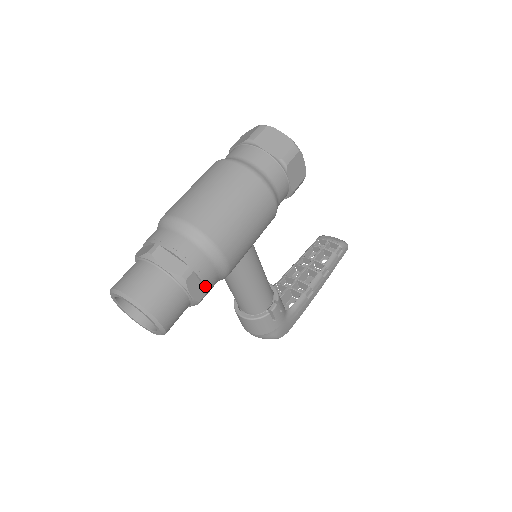
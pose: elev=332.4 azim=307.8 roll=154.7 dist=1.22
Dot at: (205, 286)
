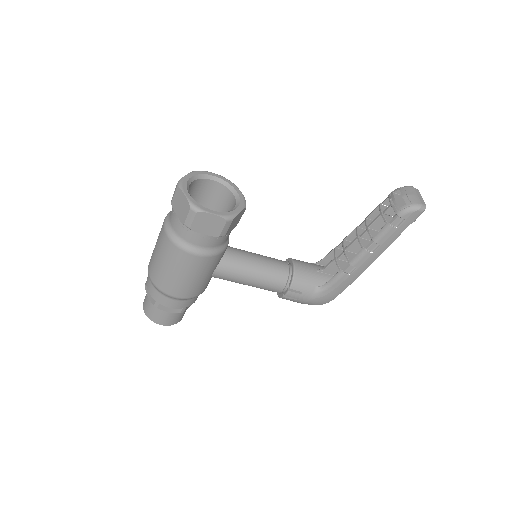
Dot at: (174, 308)
